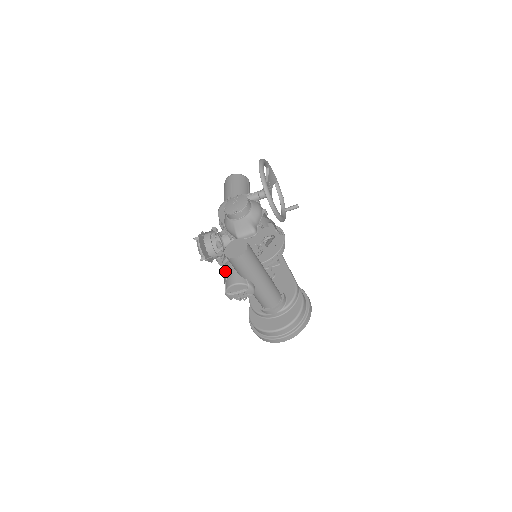
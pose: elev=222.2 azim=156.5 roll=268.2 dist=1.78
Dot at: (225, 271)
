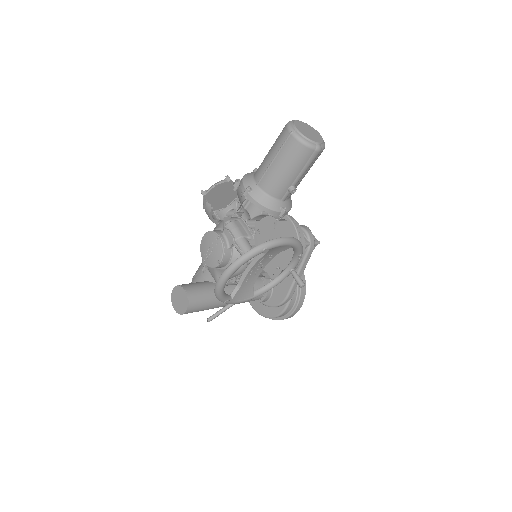
Dot at: occluded
